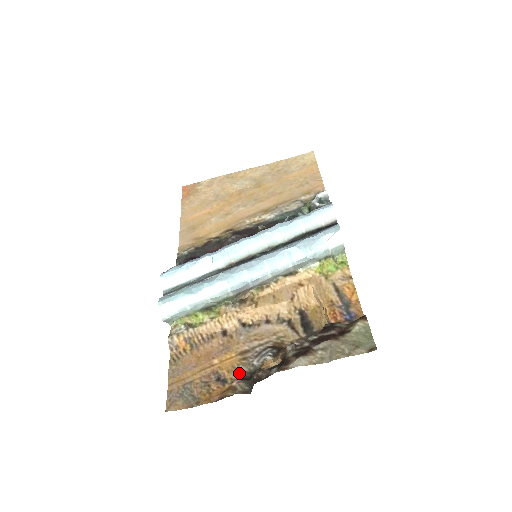
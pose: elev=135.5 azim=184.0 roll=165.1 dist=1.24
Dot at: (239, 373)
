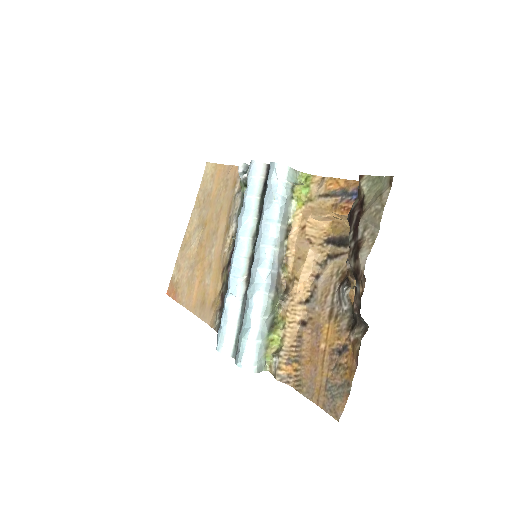
Dot at: (346, 329)
